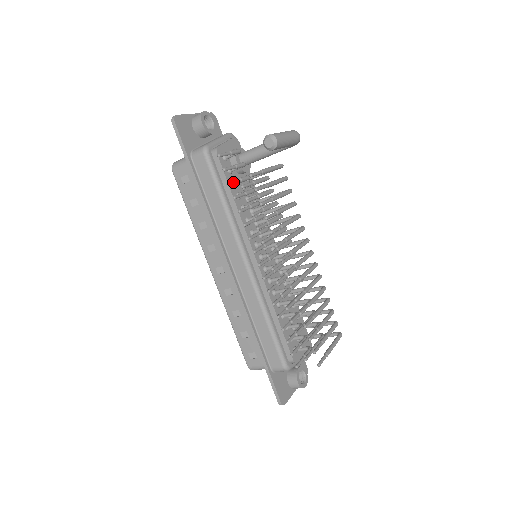
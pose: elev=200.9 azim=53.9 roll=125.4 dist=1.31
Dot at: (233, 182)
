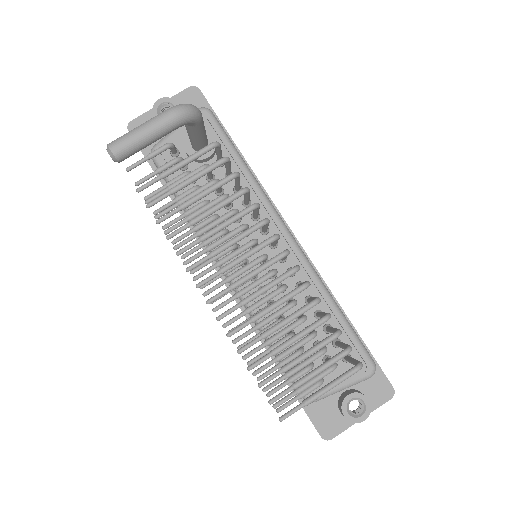
Dot at: (151, 194)
